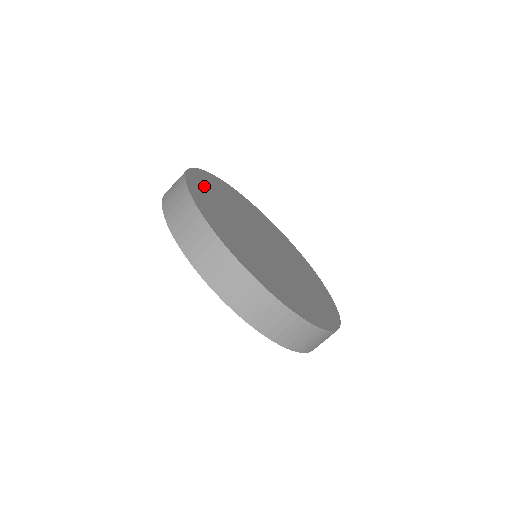
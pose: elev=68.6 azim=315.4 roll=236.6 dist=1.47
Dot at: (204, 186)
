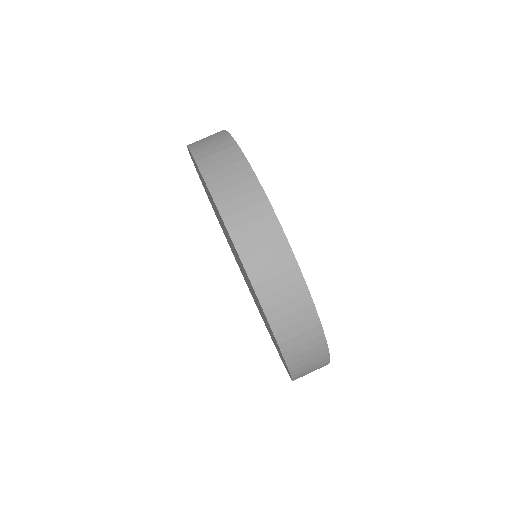
Dot at: occluded
